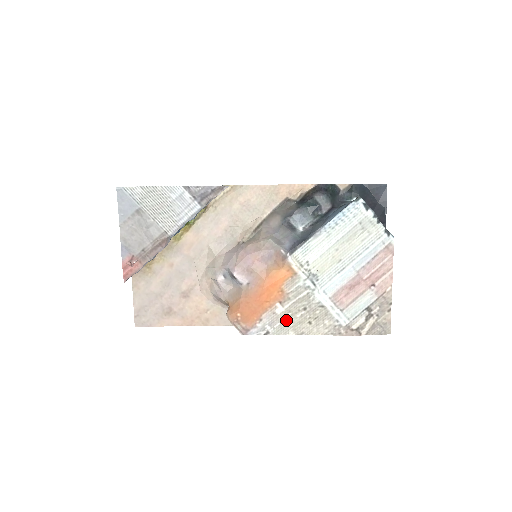
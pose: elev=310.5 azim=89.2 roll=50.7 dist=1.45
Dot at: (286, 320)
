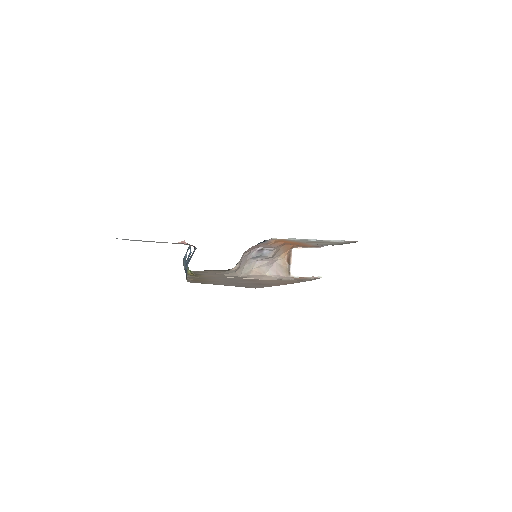
Dot at: occluded
